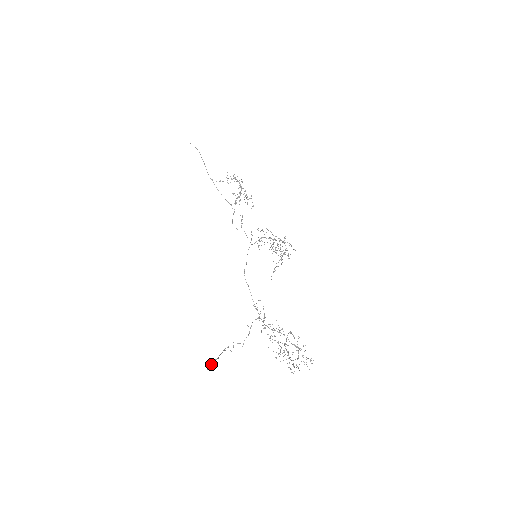
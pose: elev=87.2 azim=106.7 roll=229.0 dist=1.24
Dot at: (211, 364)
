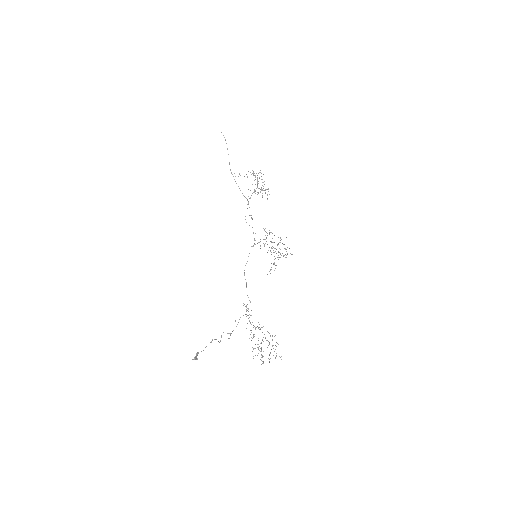
Dot at: (196, 356)
